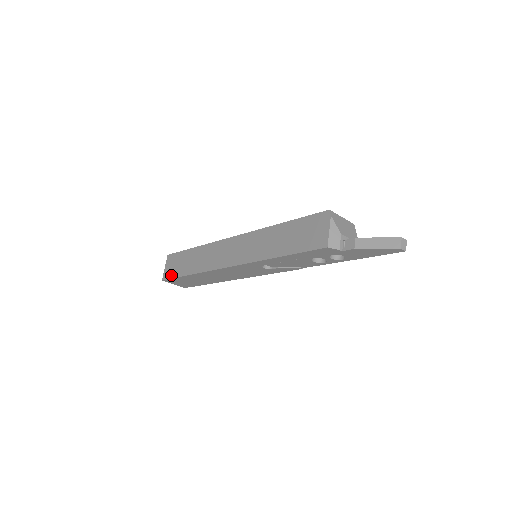
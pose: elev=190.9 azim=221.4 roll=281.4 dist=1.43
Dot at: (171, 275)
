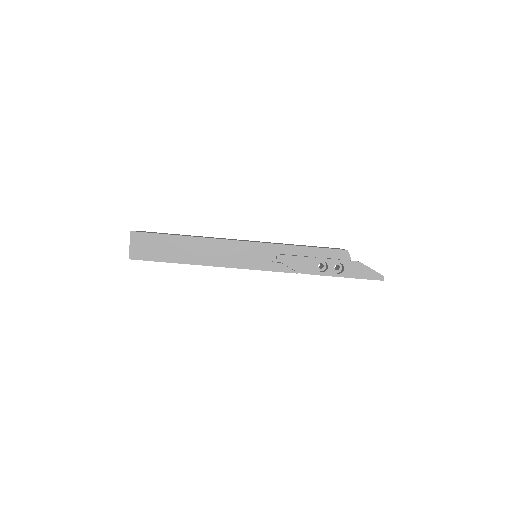
Dot at: (149, 232)
